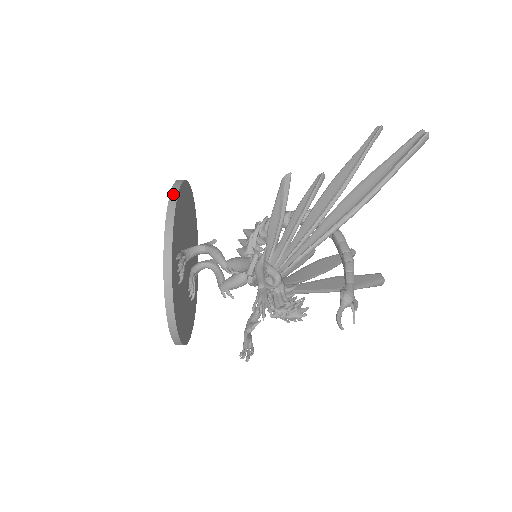
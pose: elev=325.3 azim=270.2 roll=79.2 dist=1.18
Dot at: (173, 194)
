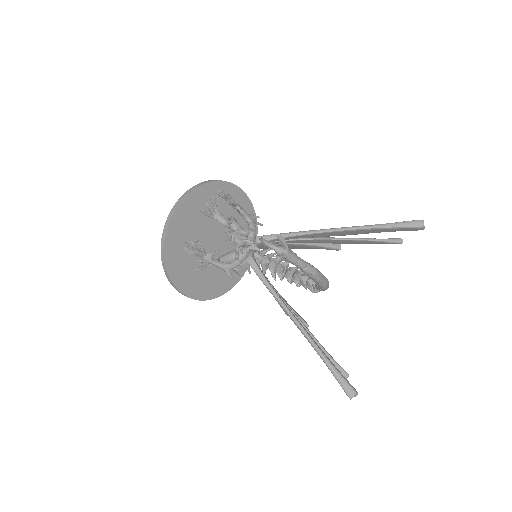
Dot at: (240, 189)
